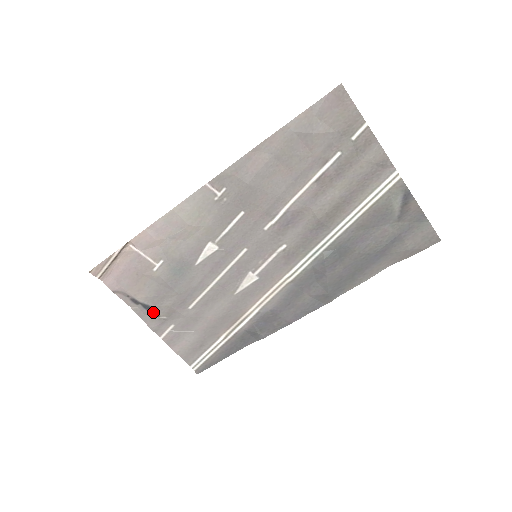
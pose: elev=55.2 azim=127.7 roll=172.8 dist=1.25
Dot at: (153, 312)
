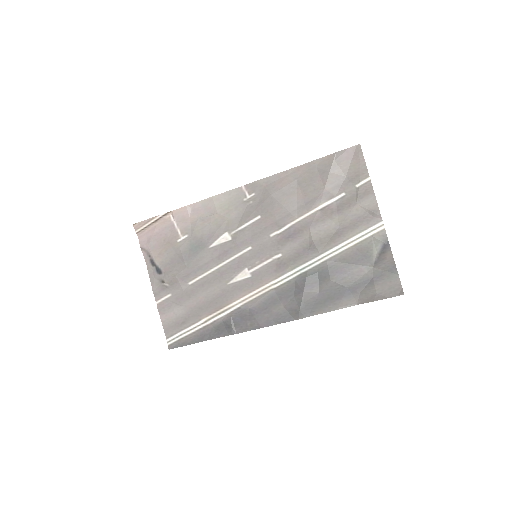
Dot at: (161, 277)
